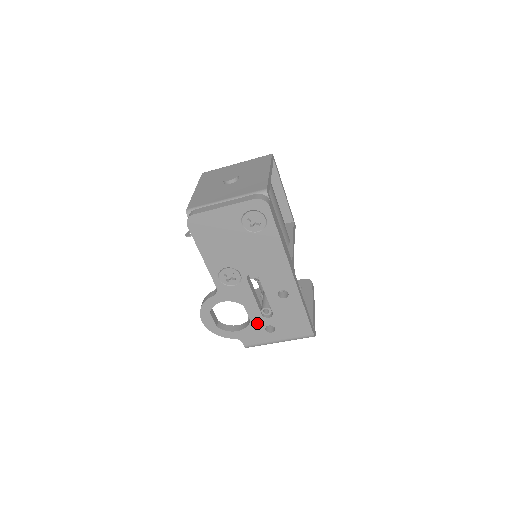
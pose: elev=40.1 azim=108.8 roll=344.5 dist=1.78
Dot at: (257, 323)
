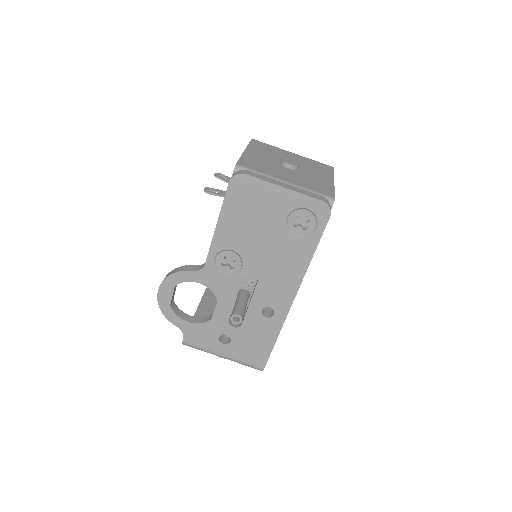
Dot at: (216, 325)
